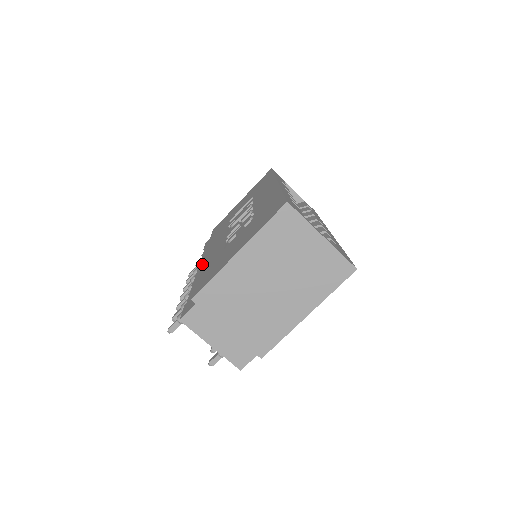
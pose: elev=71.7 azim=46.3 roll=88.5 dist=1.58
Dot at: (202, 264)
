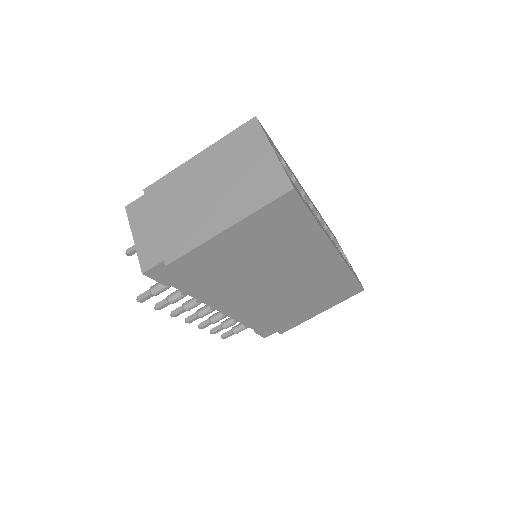
Dot at: occluded
